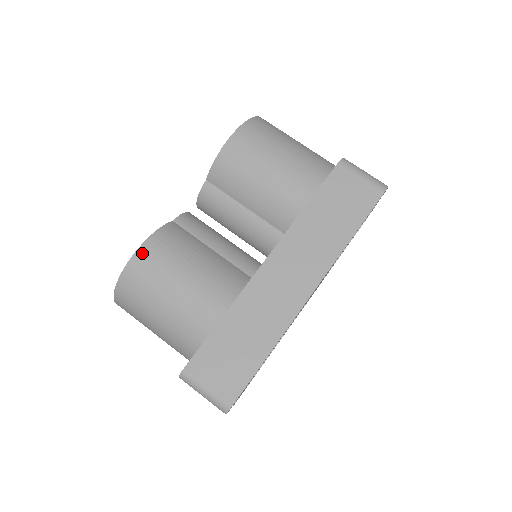
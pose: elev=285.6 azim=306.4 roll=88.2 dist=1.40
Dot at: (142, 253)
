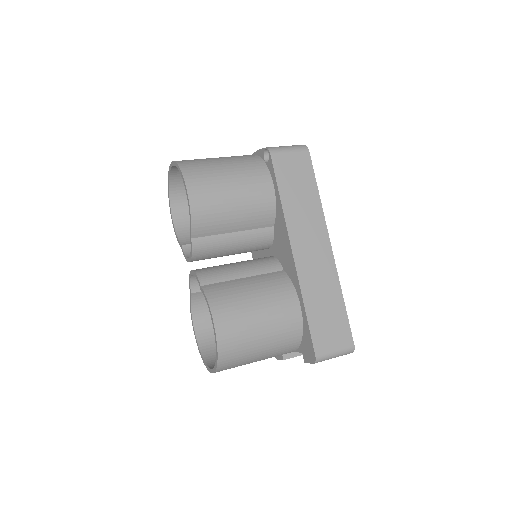
Dot at: (219, 324)
